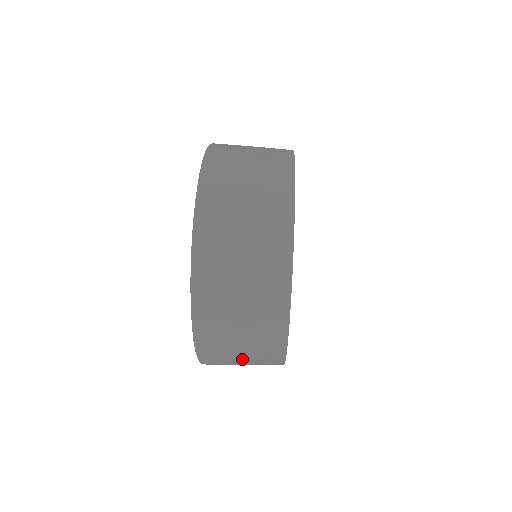
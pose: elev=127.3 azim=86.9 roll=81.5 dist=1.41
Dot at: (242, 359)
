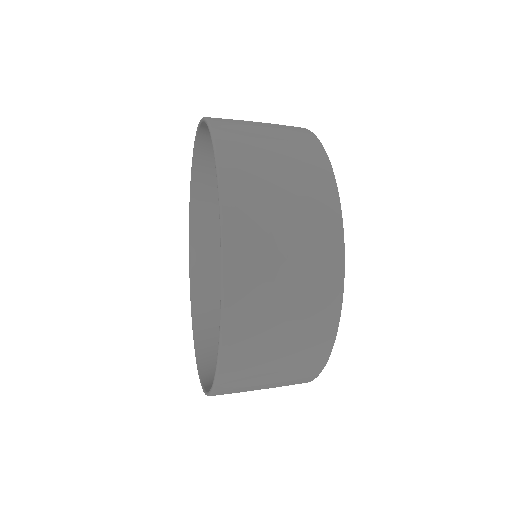
Dot at: (286, 283)
